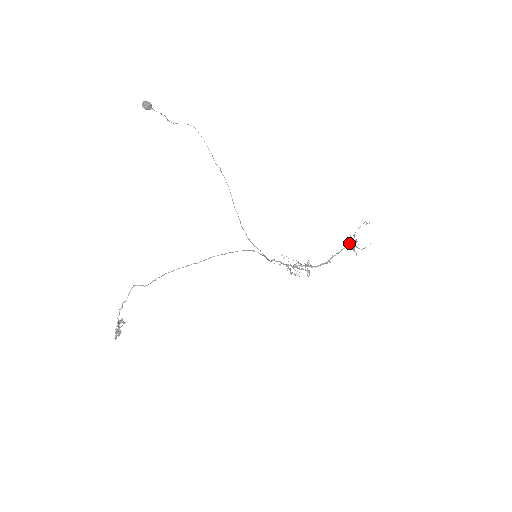
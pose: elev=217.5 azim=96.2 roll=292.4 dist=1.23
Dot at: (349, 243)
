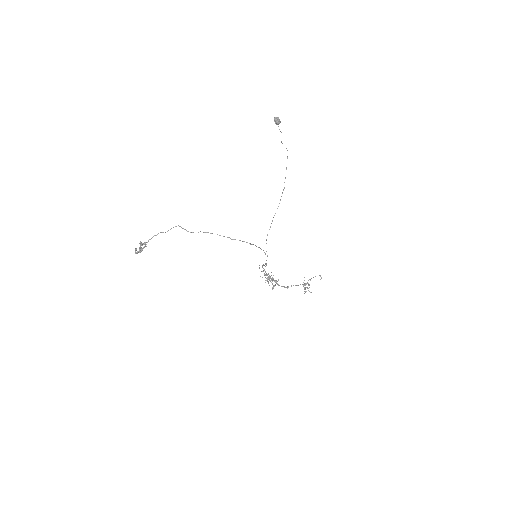
Dot at: occluded
